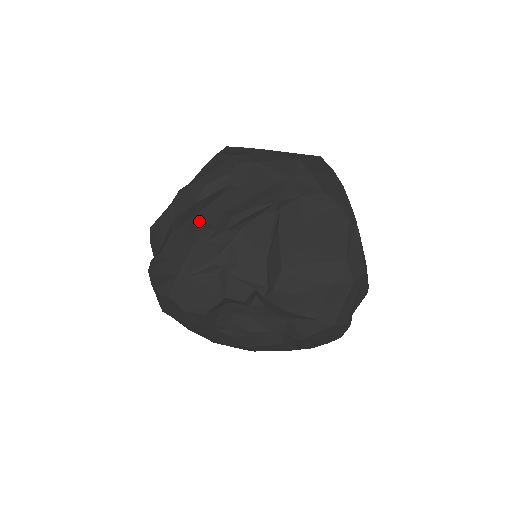
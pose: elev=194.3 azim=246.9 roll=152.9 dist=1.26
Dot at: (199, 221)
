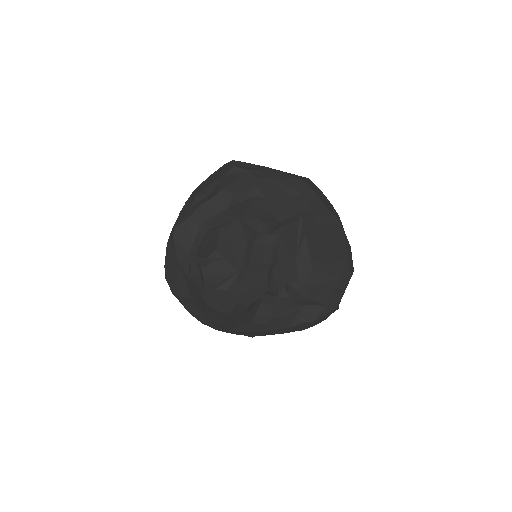
Dot at: (243, 225)
